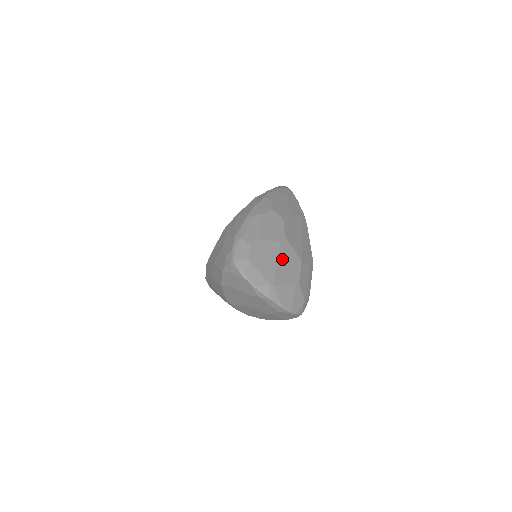
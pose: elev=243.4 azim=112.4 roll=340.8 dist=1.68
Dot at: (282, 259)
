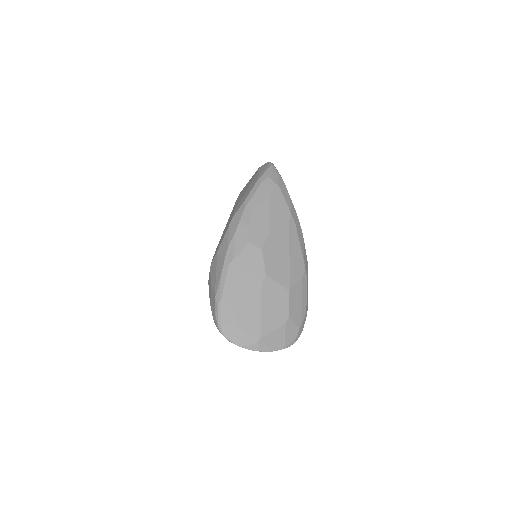
Dot at: (266, 304)
